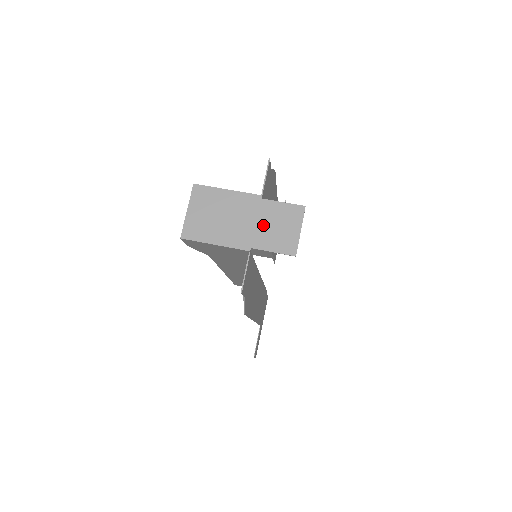
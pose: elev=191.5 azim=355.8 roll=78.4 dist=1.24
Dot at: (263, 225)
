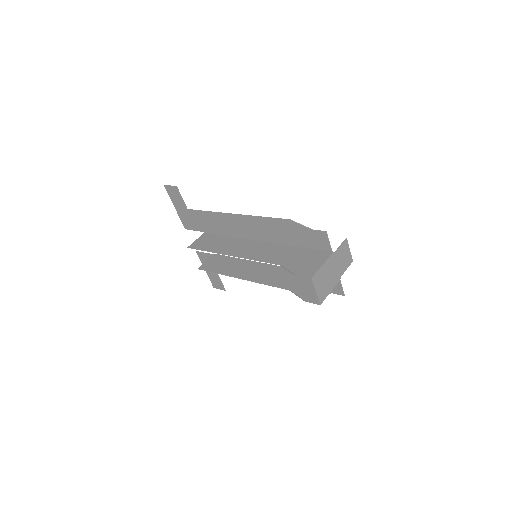
Dot at: (340, 263)
